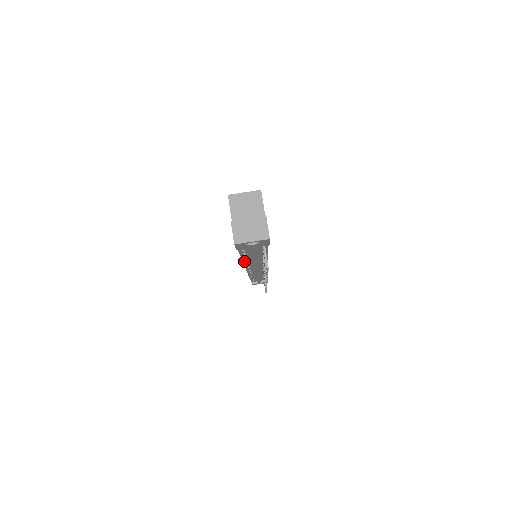
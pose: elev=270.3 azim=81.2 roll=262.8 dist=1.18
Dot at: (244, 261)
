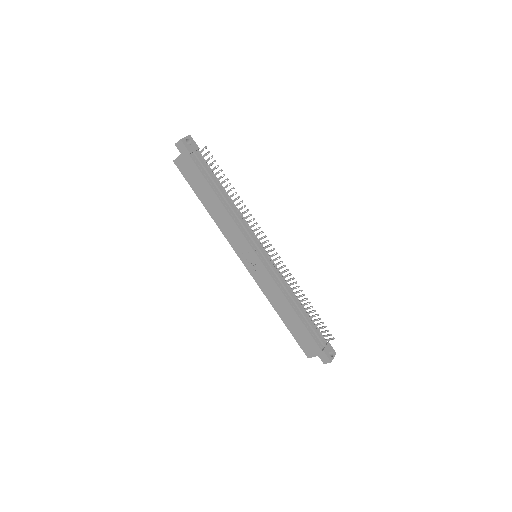
Dot at: (227, 210)
